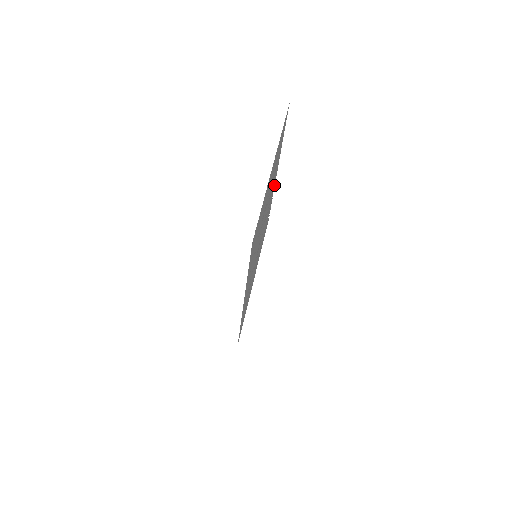
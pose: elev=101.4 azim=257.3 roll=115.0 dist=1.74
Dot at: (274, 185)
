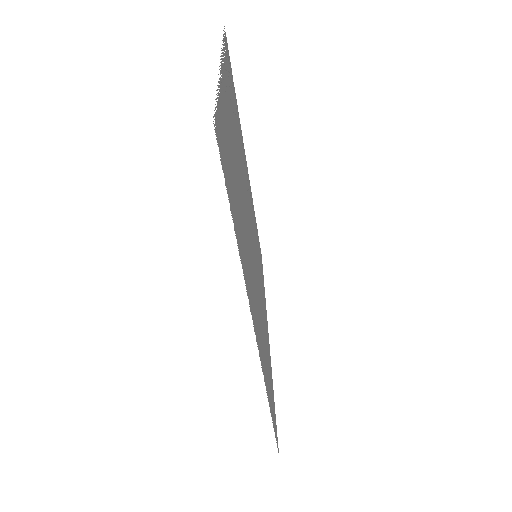
Dot at: (224, 66)
